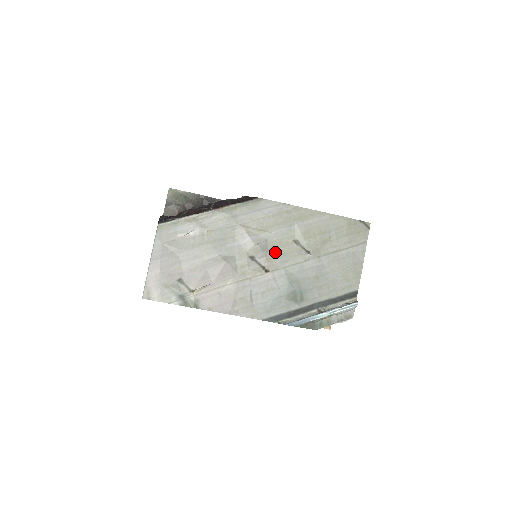
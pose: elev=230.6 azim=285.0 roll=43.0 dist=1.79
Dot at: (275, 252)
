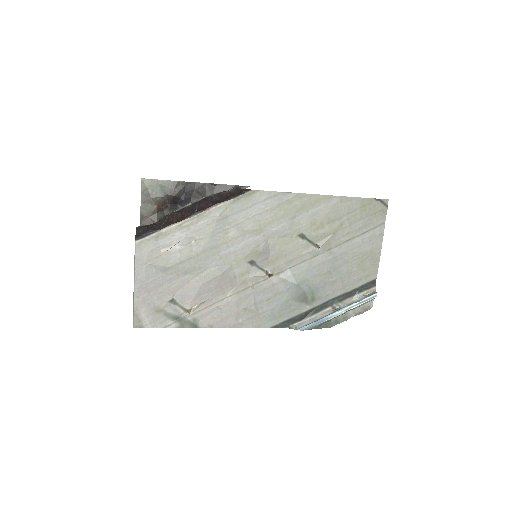
Dot at: (278, 252)
